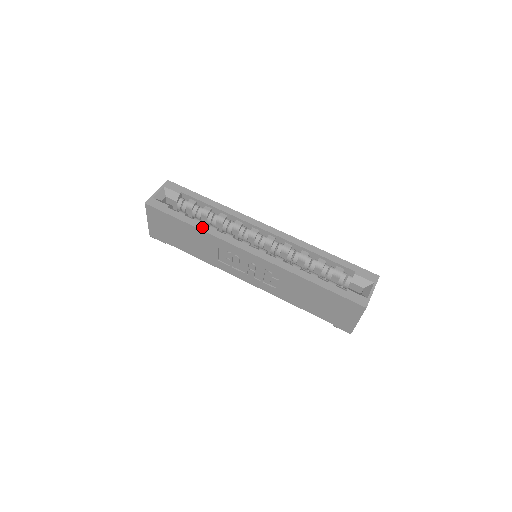
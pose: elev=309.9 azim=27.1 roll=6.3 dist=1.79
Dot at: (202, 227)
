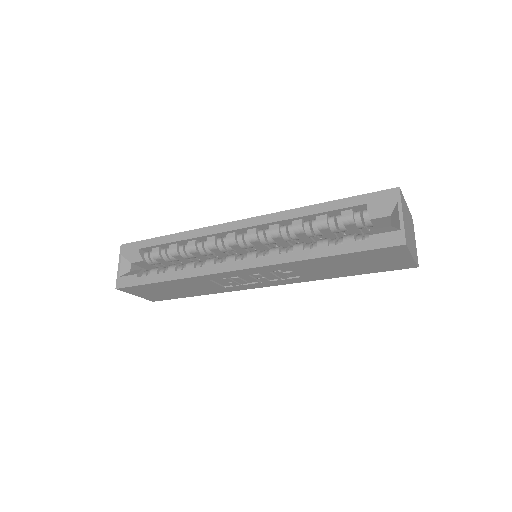
Dot at: (178, 275)
